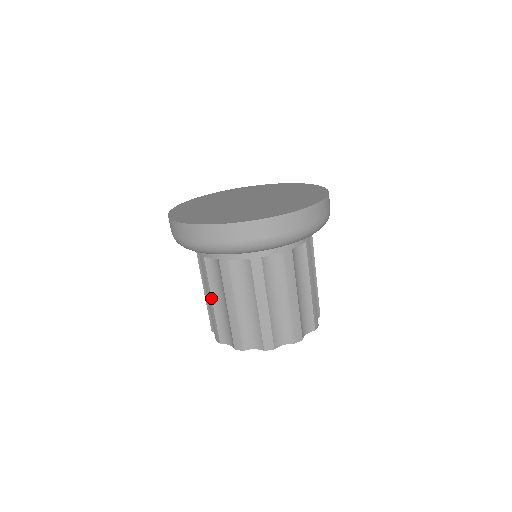
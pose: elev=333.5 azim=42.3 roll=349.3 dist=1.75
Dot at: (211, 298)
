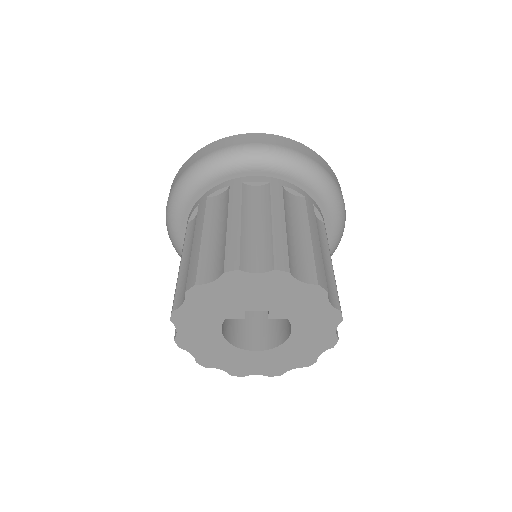
Dot at: occluded
